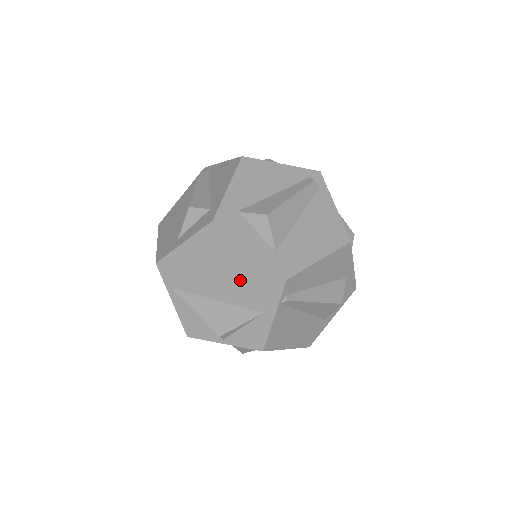
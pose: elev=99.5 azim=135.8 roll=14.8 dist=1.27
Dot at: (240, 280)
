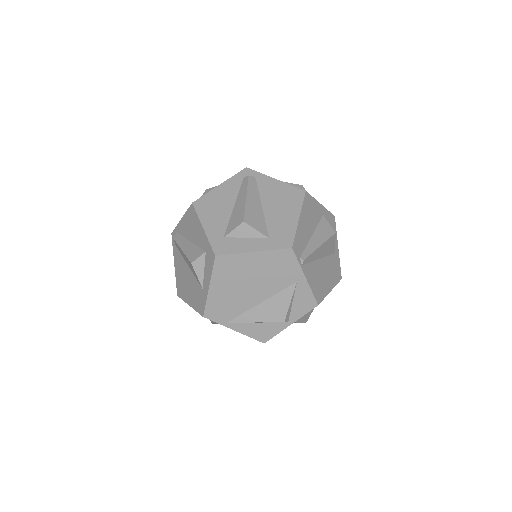
Dot at: (265, 276)
